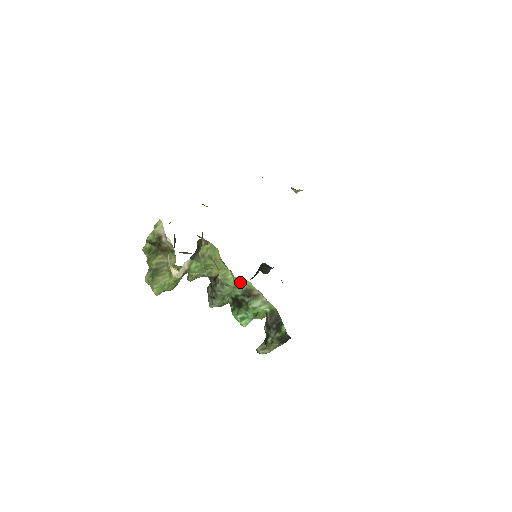
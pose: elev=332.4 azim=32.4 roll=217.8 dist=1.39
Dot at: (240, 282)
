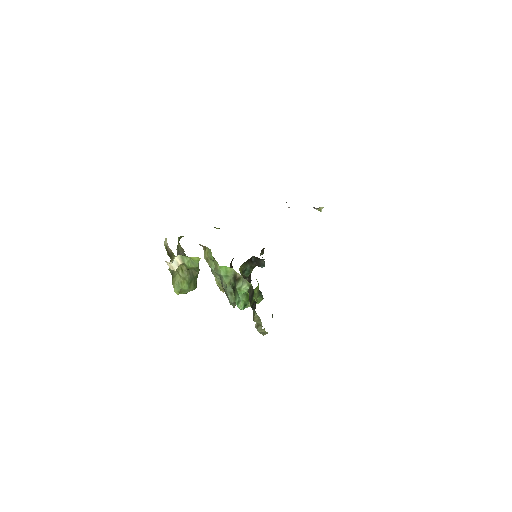
Dot at: (227, 270)
